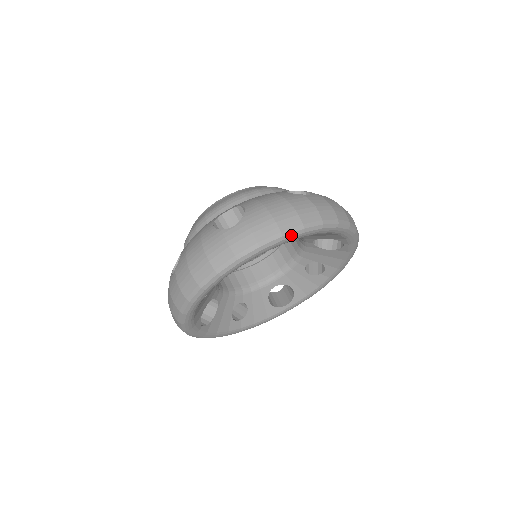
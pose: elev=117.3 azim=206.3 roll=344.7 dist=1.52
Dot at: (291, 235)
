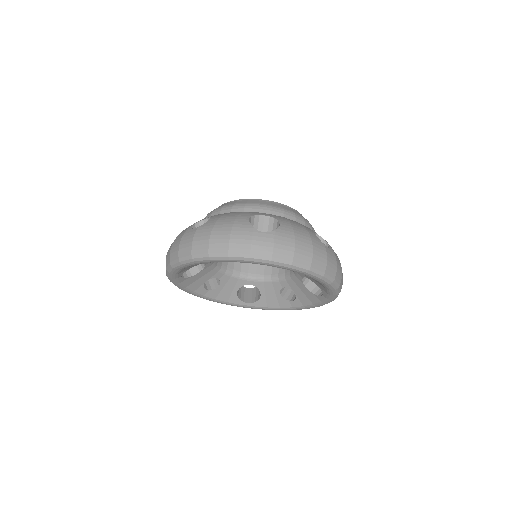
Dot at: (298, 268)
